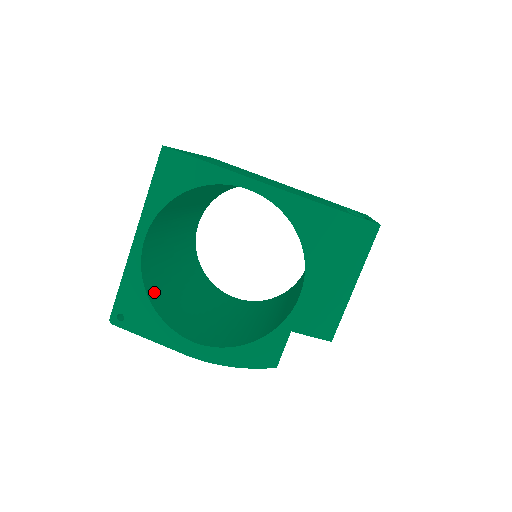
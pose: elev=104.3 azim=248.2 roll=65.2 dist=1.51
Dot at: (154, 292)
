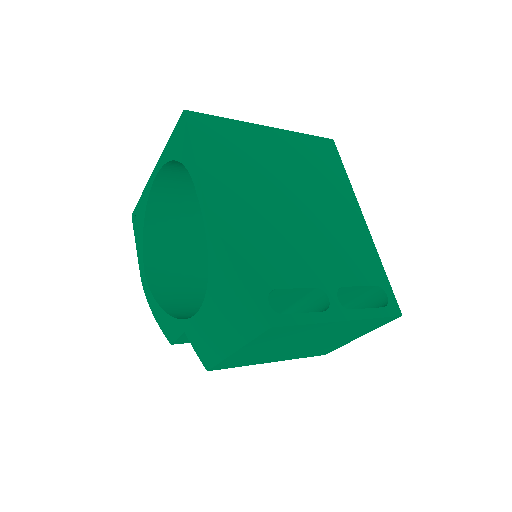
Dot at: (159, 219)
